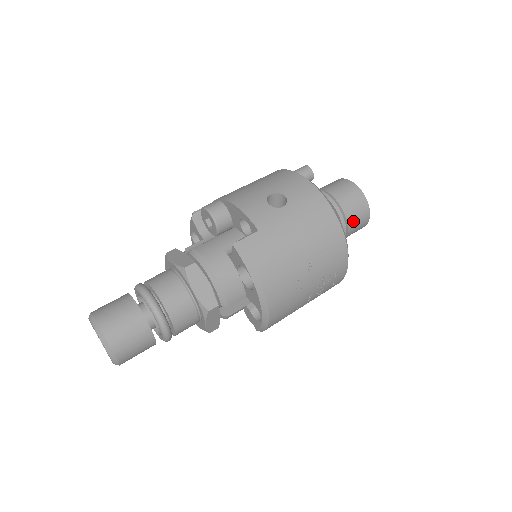
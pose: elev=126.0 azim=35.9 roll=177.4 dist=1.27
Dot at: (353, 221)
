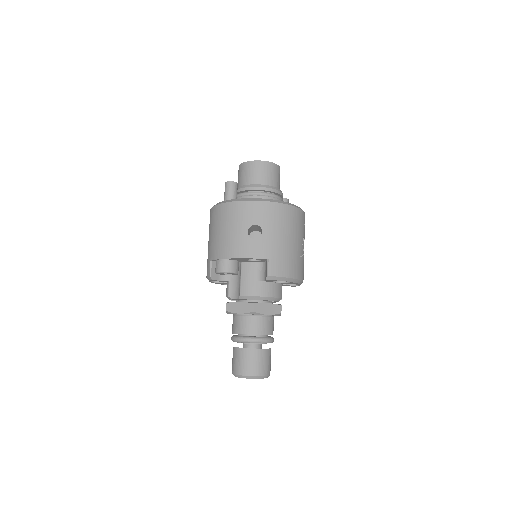
Dot at: (278, 182)
